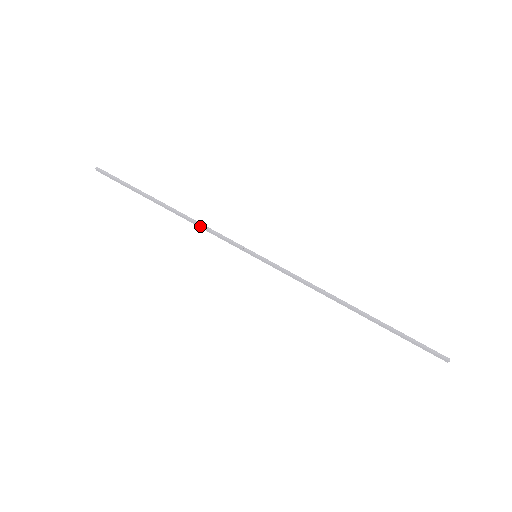
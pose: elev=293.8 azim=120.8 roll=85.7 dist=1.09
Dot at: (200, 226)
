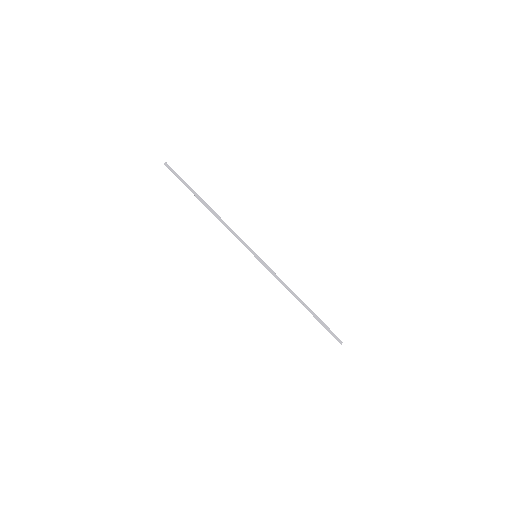
Dot at: (226, 227)
